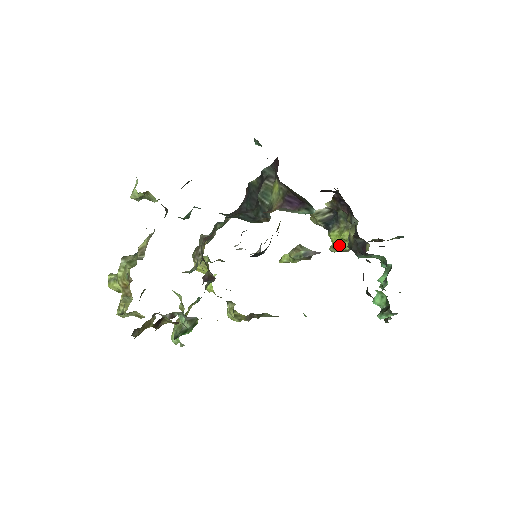
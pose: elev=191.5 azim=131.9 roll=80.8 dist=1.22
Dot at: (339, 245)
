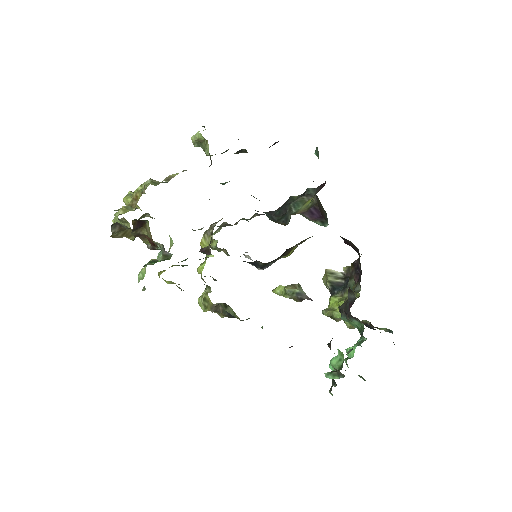
Dot at: (333, 310)
